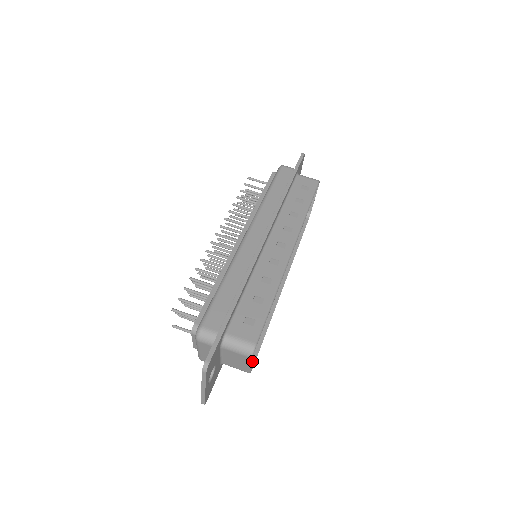
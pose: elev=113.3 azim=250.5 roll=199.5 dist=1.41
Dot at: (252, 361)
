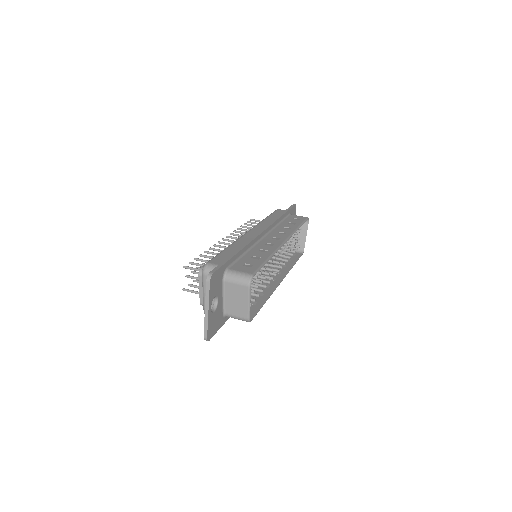
Dot at: (250, 295)
